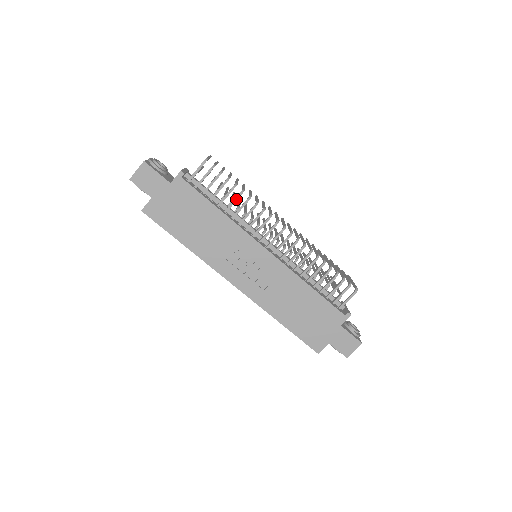
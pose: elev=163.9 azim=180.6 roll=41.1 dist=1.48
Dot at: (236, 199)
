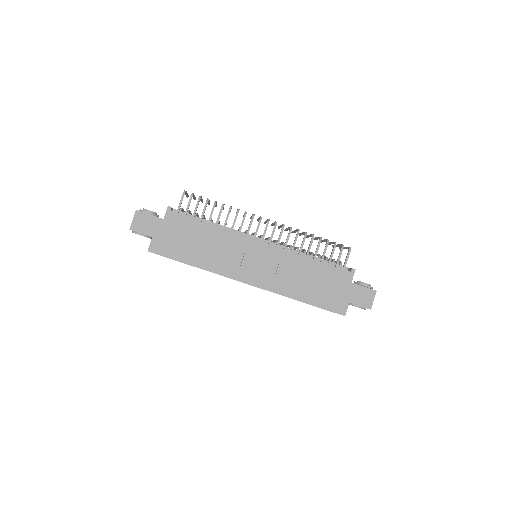
Dot at: (220, 212)
